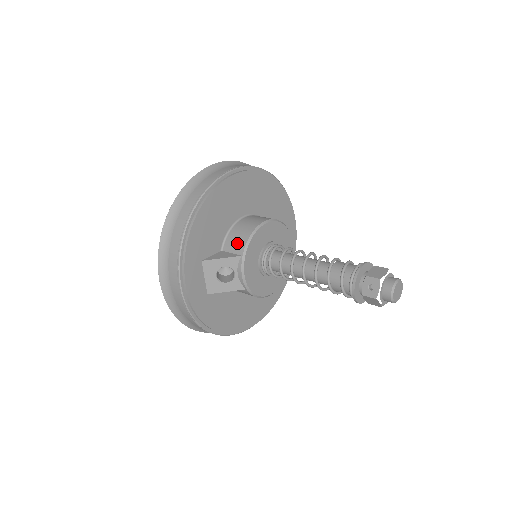
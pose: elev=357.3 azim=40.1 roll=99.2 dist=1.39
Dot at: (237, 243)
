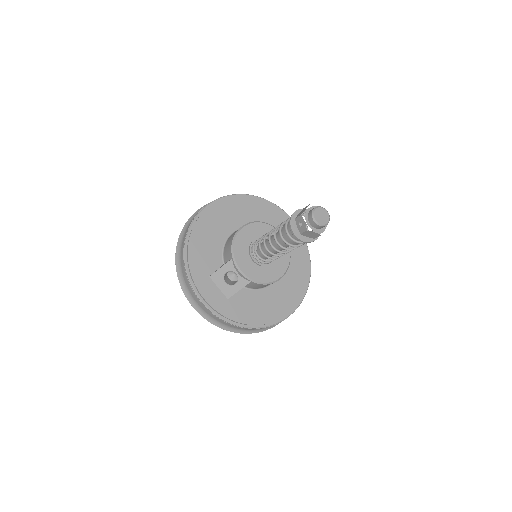
Dot at: (228, 252)
